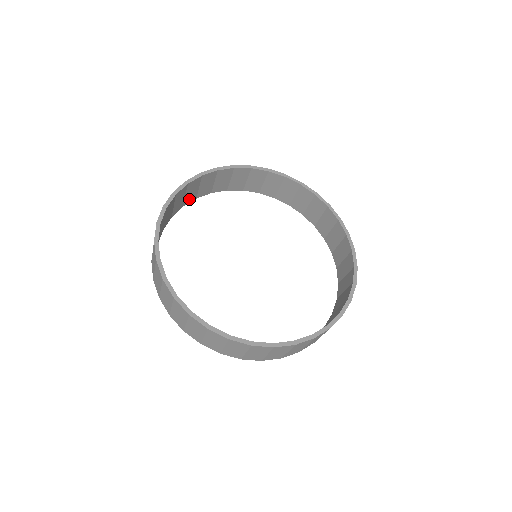
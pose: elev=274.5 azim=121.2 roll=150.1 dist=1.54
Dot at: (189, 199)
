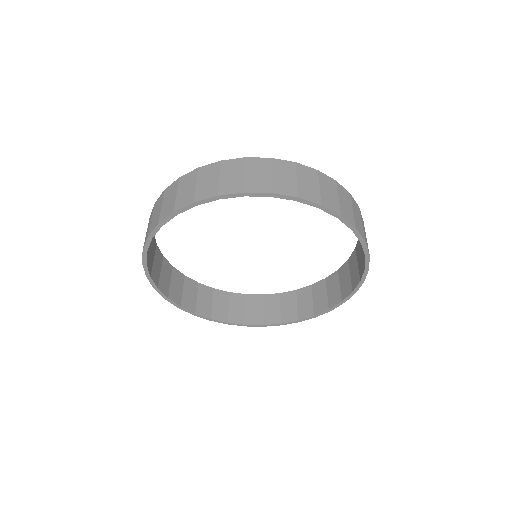
Dot at: occluded
